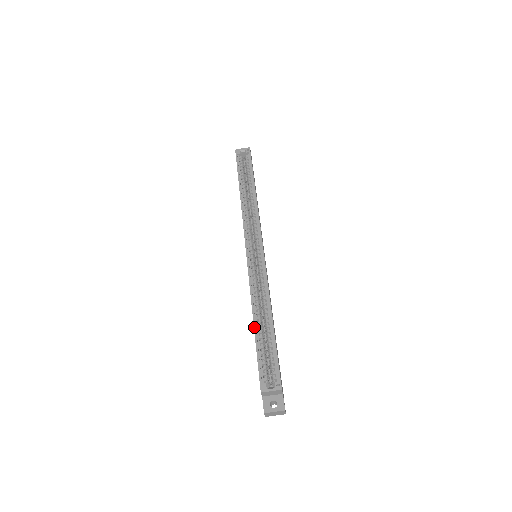
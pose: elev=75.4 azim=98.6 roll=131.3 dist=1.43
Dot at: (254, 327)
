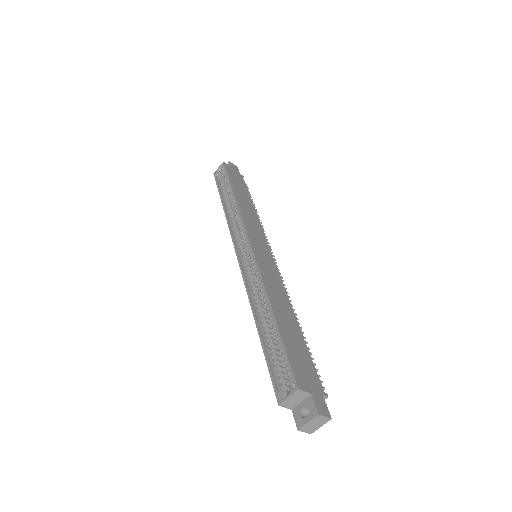
Dot at: (258, 332)
